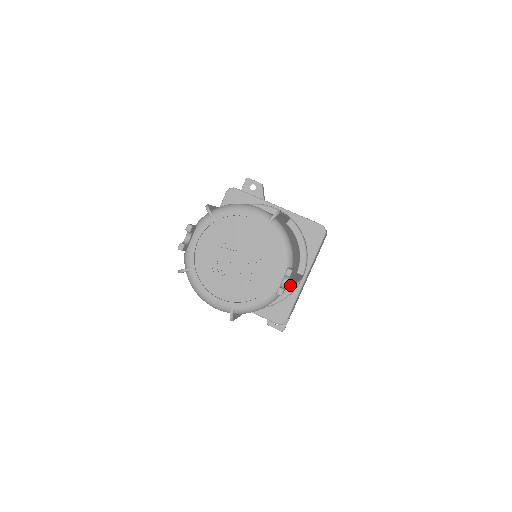
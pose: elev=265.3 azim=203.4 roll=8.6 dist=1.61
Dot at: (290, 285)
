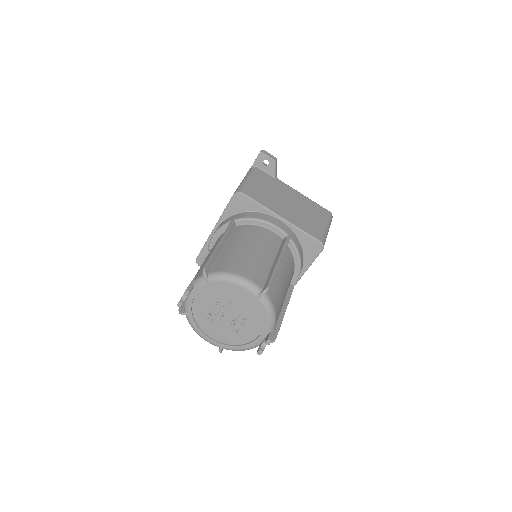
Dot at: occluded
